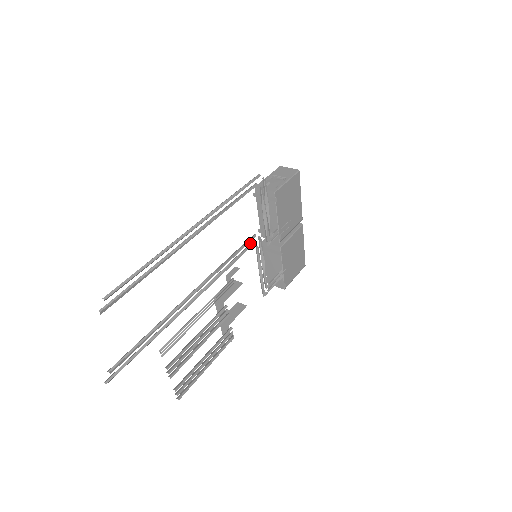
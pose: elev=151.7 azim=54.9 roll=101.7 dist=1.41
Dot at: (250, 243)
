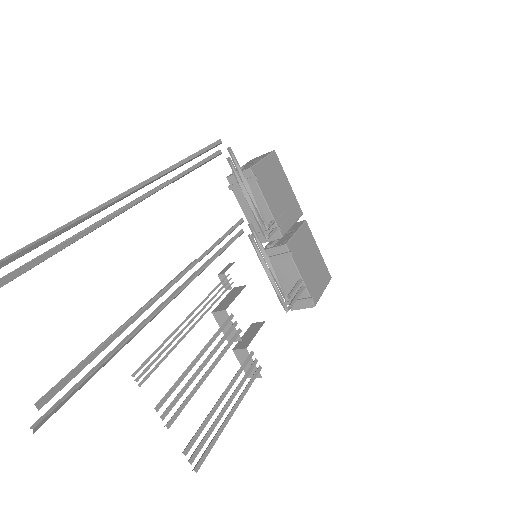
Dot at: (239, 232)
